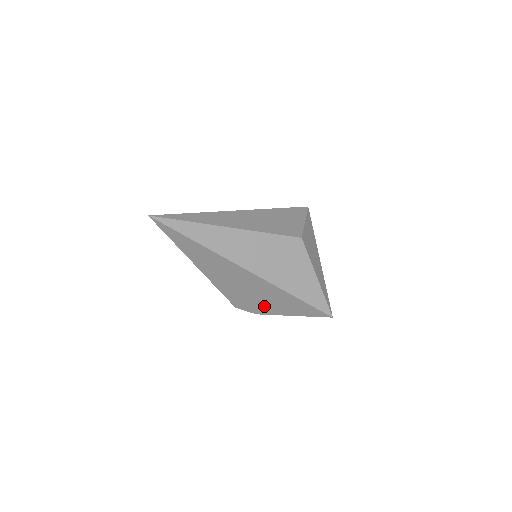
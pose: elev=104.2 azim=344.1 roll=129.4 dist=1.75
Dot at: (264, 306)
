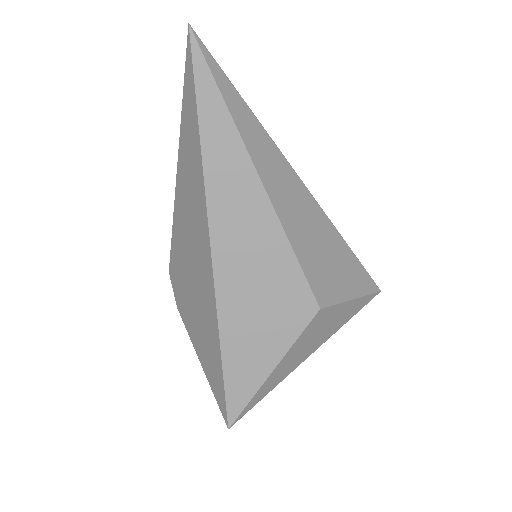
Dot at: (189, 312)
